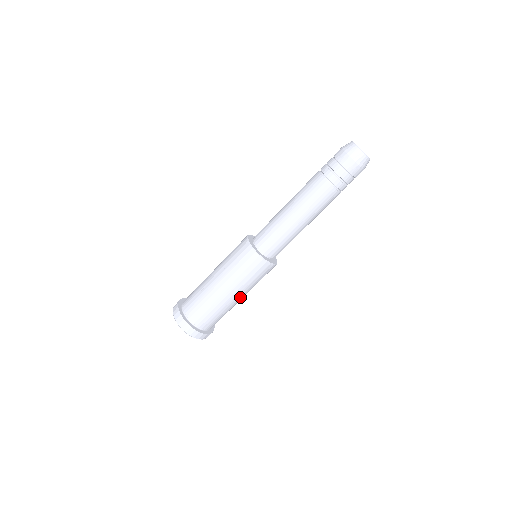
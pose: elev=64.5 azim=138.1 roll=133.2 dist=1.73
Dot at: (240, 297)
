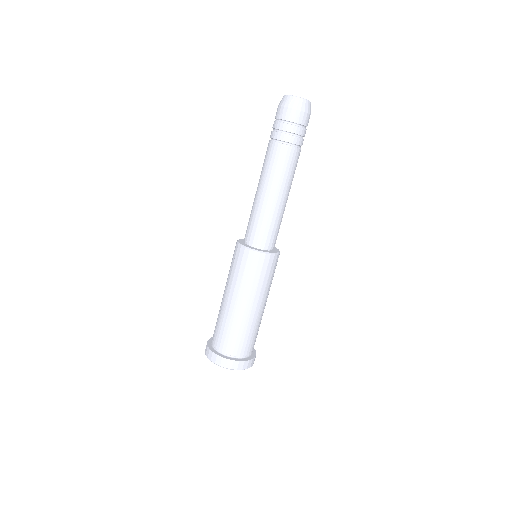
Dot at: (257, 305)
